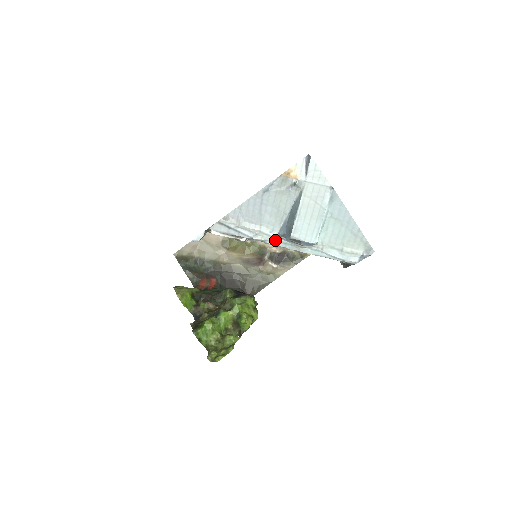
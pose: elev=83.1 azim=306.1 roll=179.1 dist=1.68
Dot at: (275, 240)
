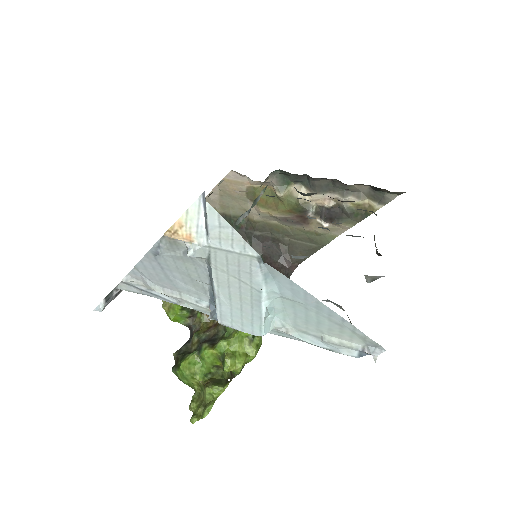
Dot at: (209, 311)
